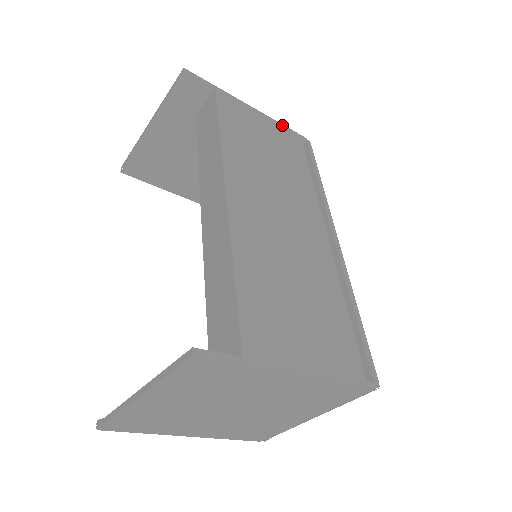
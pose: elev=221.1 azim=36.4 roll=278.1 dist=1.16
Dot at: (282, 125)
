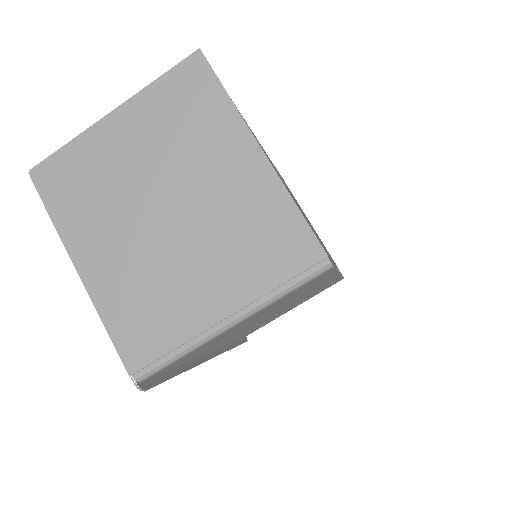
Dot at: occluded
